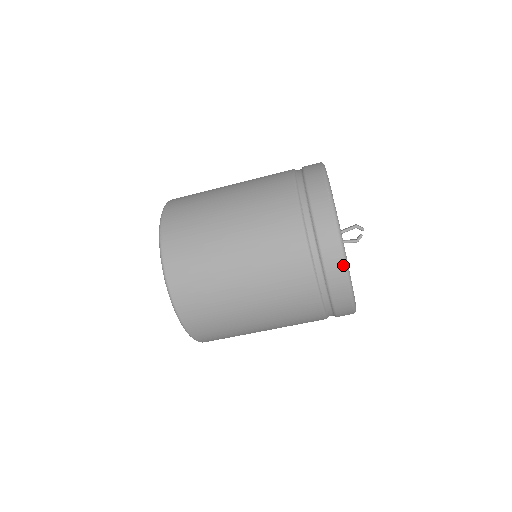
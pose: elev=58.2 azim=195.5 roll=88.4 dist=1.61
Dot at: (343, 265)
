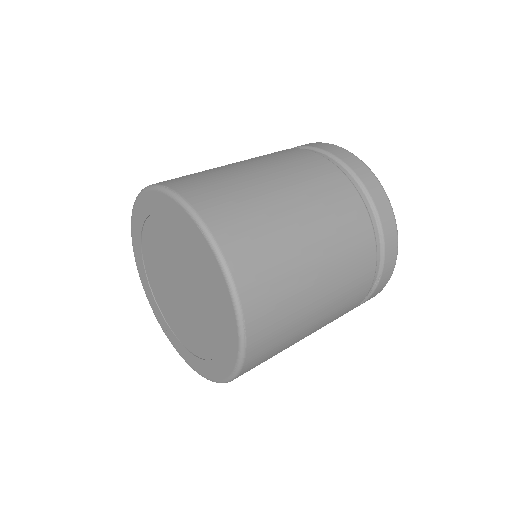
Dot at: (382, 190)
